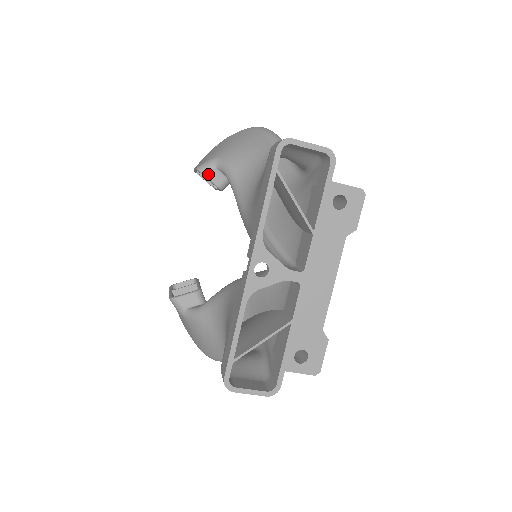
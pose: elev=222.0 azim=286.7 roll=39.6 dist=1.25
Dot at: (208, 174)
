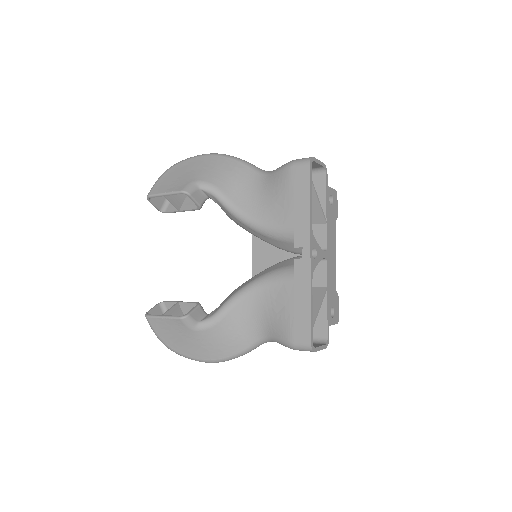
Dot at: (194, 195)
